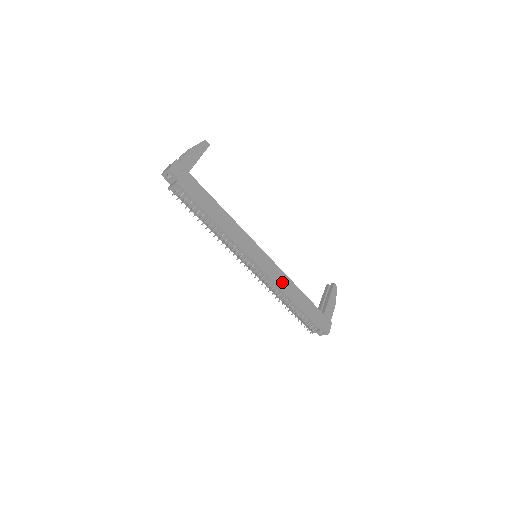
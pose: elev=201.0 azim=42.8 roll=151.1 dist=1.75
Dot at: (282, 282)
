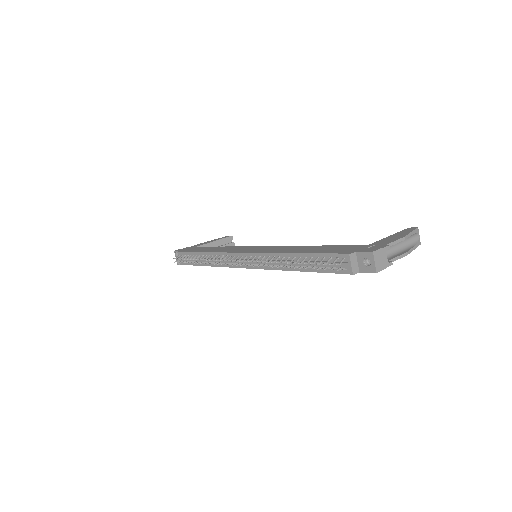
Dot at: (281, 250)
